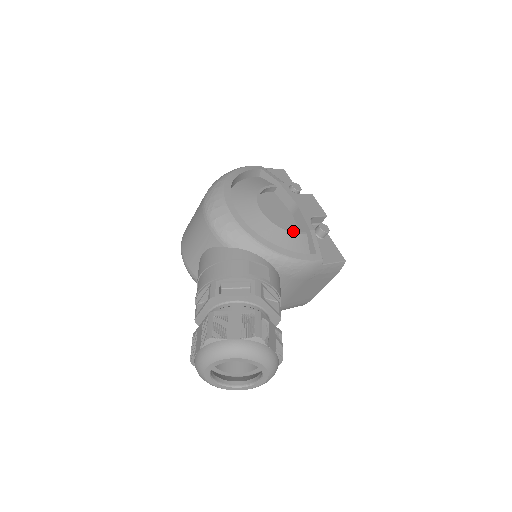
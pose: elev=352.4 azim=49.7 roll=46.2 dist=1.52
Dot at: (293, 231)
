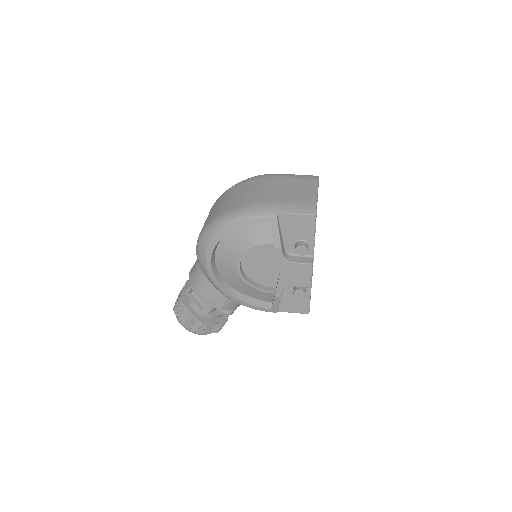
Dot at: (260, 289)
